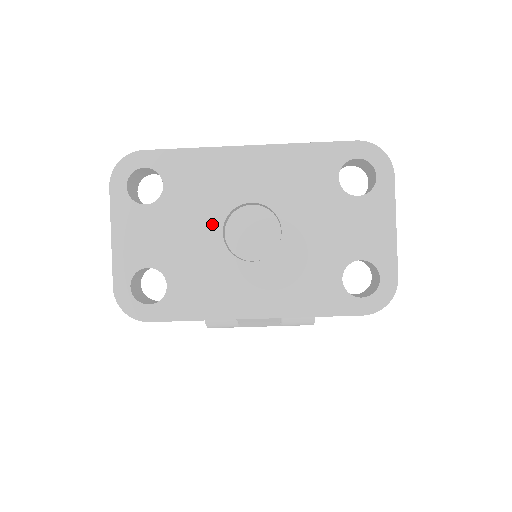
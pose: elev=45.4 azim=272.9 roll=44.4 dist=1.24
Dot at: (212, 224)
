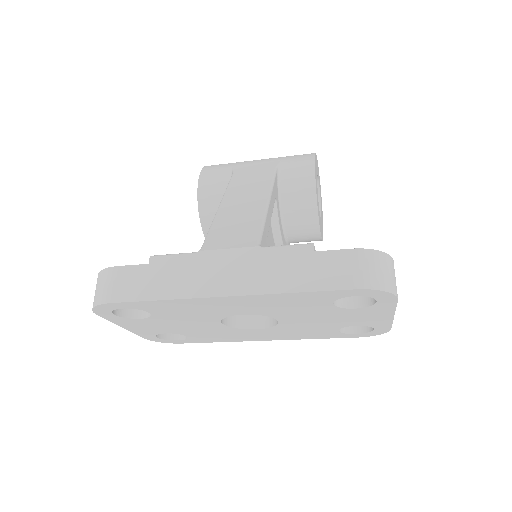
Dot at: (210, 322)
